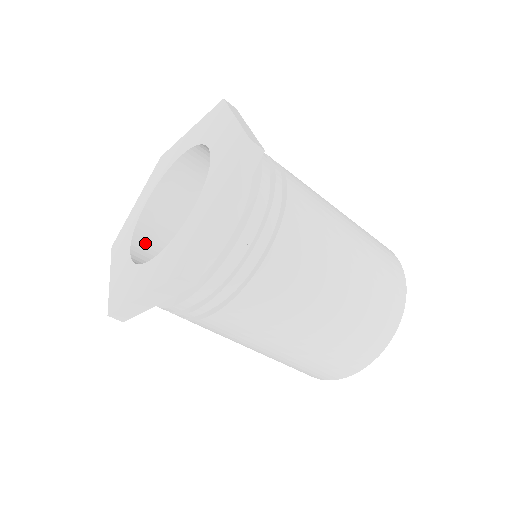
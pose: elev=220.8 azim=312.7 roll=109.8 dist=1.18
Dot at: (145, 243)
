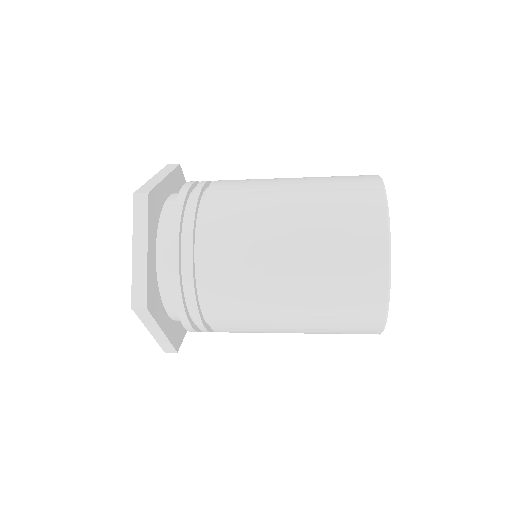
Dot at: occluded
